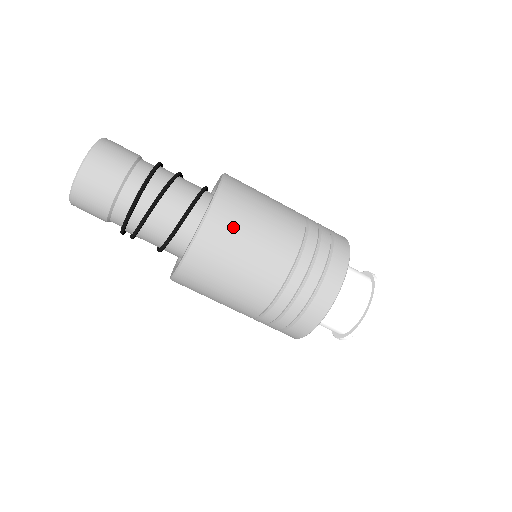
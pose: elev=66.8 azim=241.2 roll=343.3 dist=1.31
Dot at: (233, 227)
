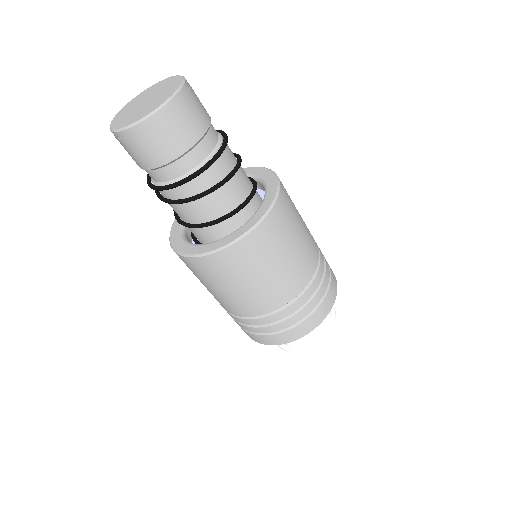
Dot at: (220, 275)
